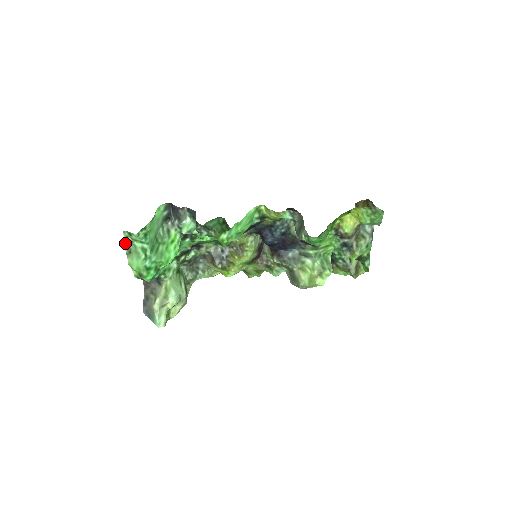
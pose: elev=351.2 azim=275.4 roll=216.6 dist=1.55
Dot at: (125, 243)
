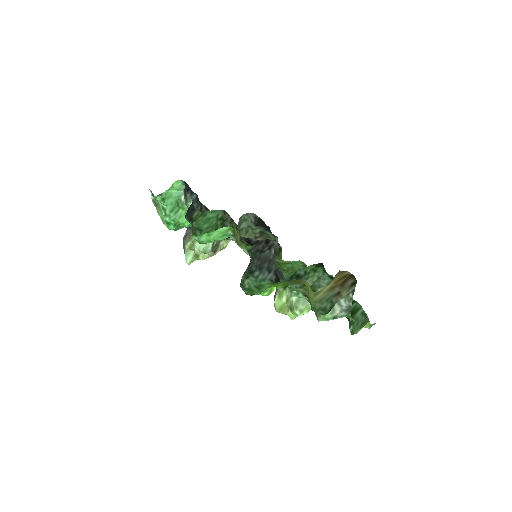
Dot at: (152, 197)
